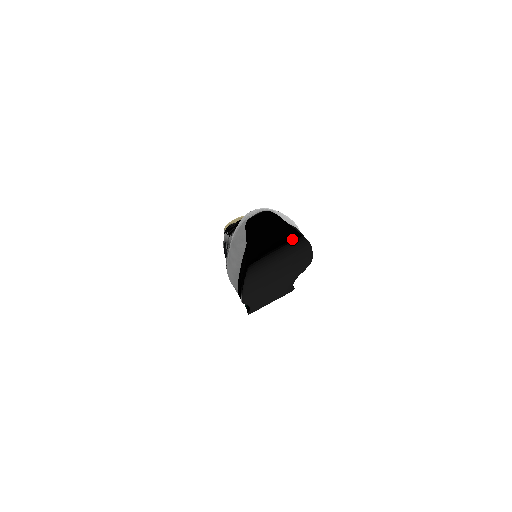
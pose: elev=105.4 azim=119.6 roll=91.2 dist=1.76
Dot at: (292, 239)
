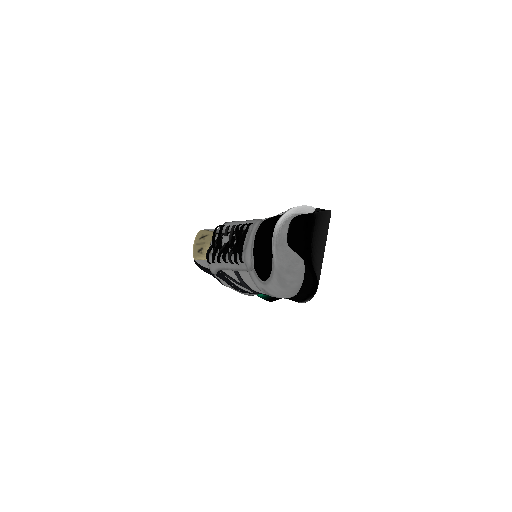
Dot at: (326, 221)
